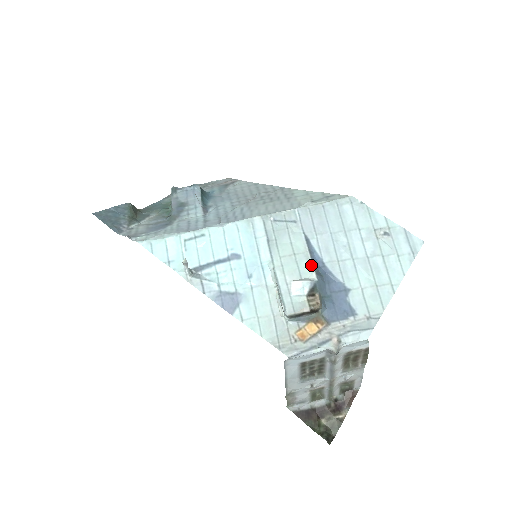
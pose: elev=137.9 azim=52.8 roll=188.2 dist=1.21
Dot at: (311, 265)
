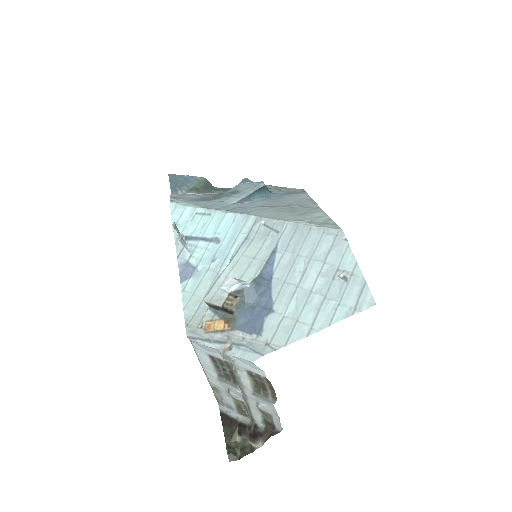
Dot at: (257, 273)
